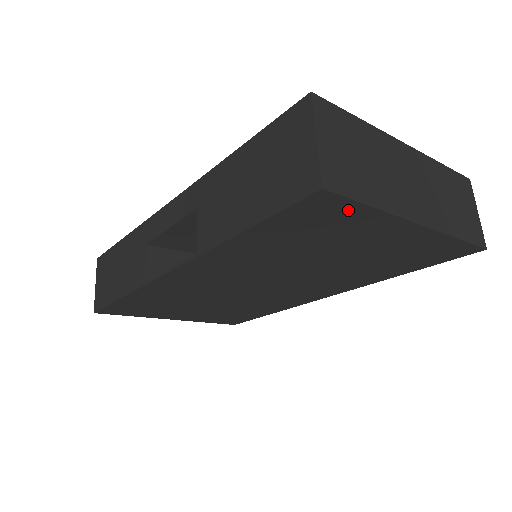
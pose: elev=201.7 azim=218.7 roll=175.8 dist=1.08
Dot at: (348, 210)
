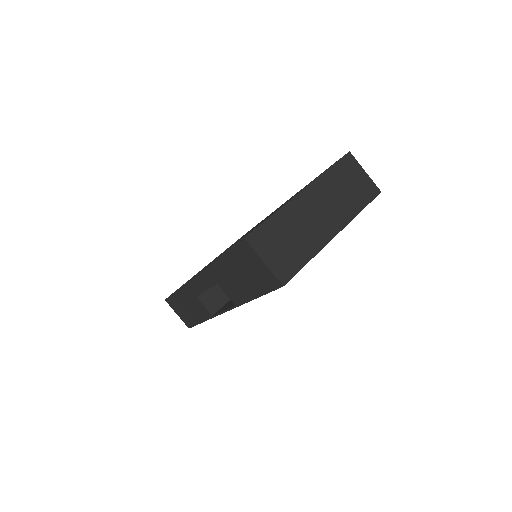
Dot at: occluded
